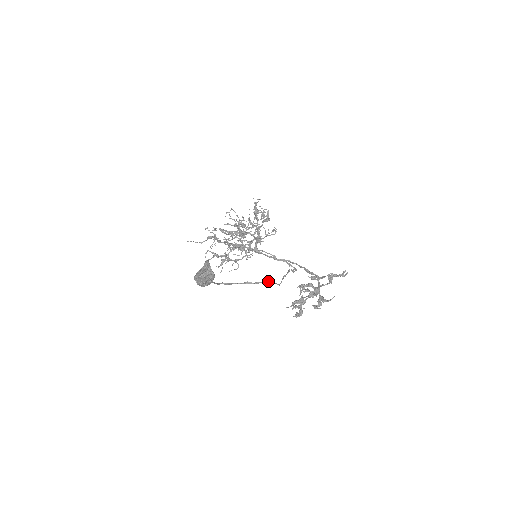
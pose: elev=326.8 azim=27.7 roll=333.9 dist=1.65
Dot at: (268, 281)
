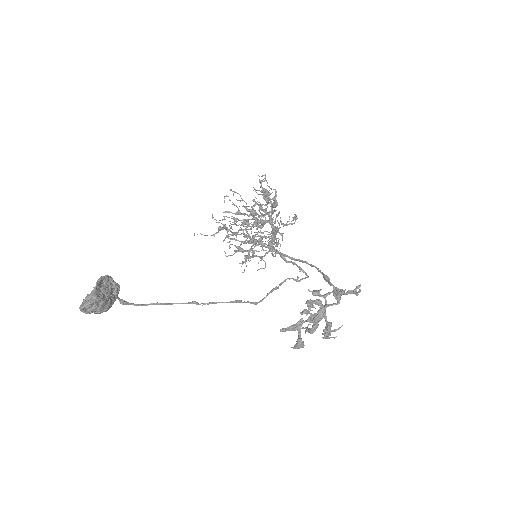
Dot at: occluded
